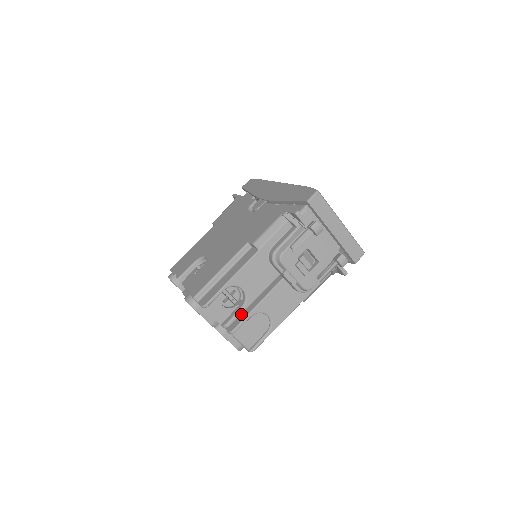
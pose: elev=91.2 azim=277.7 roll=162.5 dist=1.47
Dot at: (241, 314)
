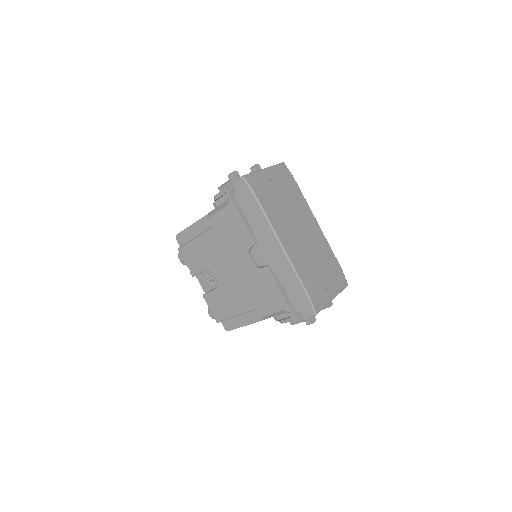
Dot at: occluded
